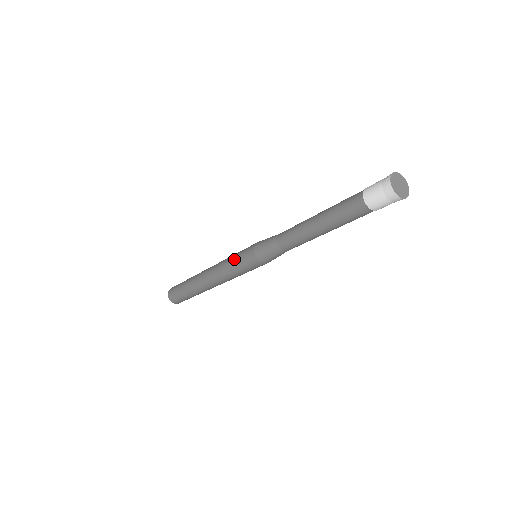
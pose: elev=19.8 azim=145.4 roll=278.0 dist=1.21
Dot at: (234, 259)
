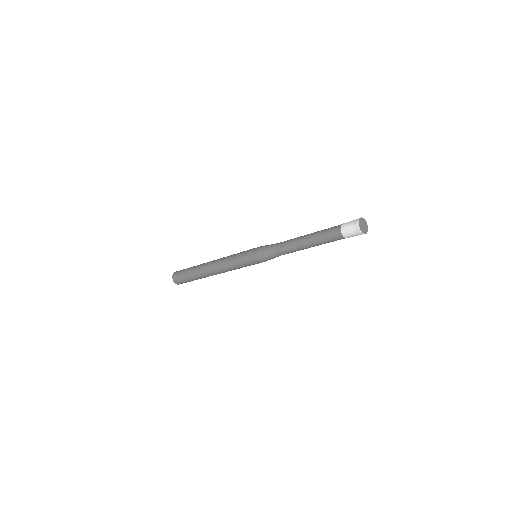
Dot at: (240, 253)
